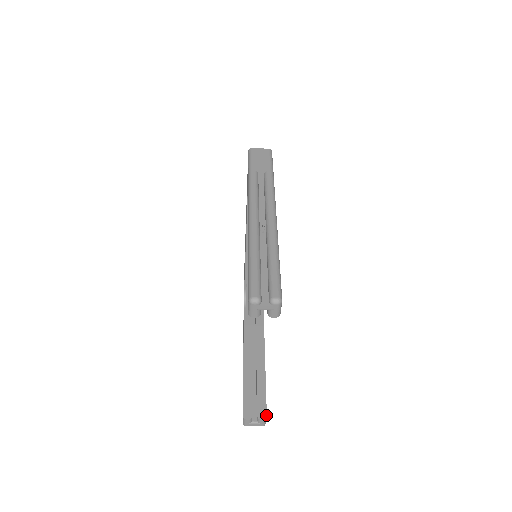
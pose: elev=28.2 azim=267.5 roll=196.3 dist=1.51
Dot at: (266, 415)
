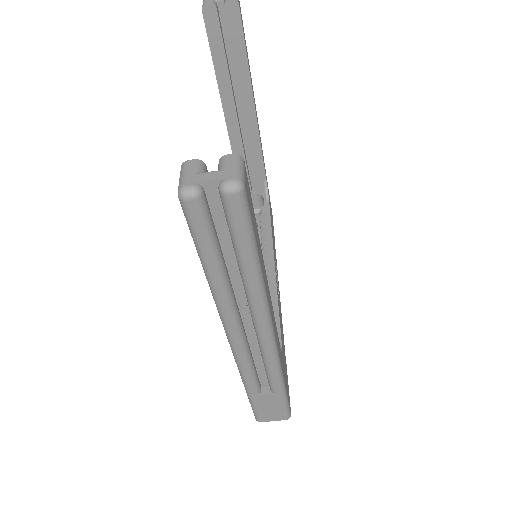
Dot at: (242, 163)
